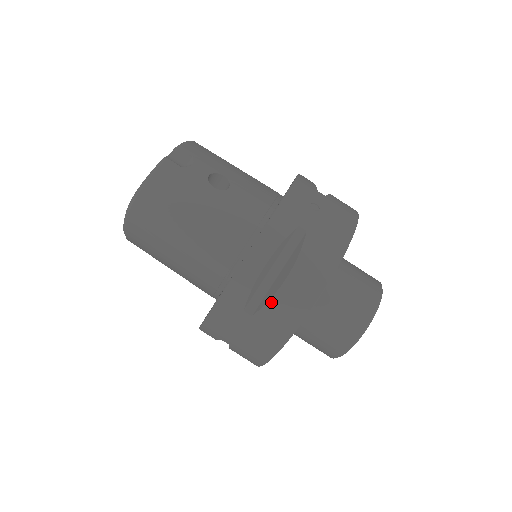
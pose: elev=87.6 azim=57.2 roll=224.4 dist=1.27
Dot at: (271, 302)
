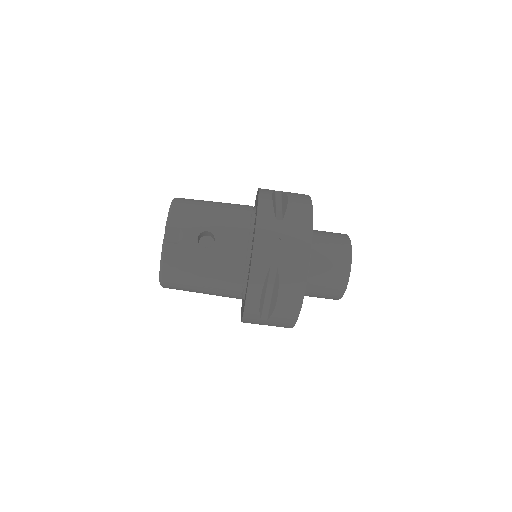
Dot at: (274, 313)
